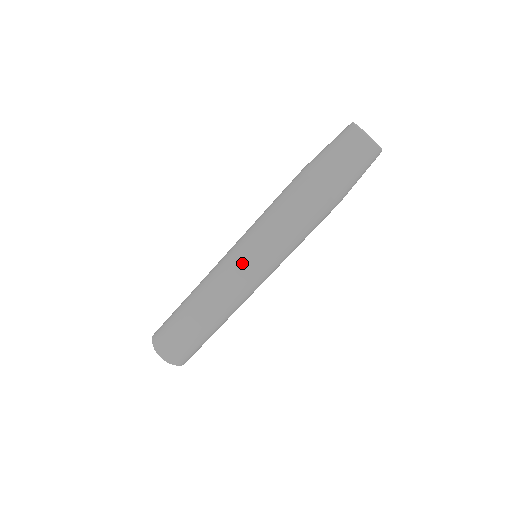
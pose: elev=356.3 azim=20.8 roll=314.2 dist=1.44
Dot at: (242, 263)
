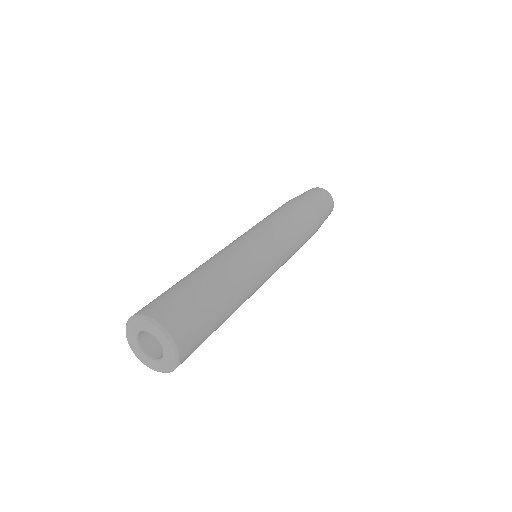
Dot at: (258, 239)
